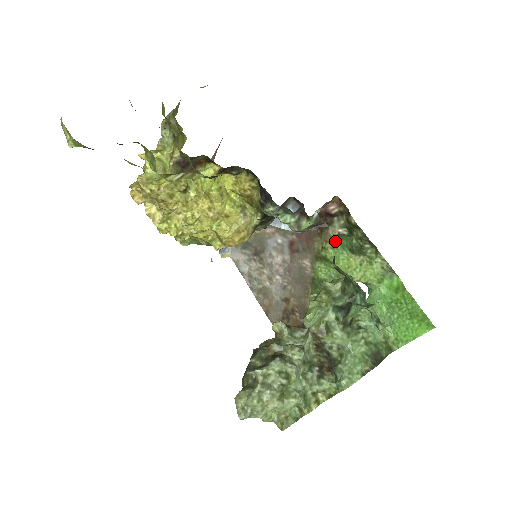
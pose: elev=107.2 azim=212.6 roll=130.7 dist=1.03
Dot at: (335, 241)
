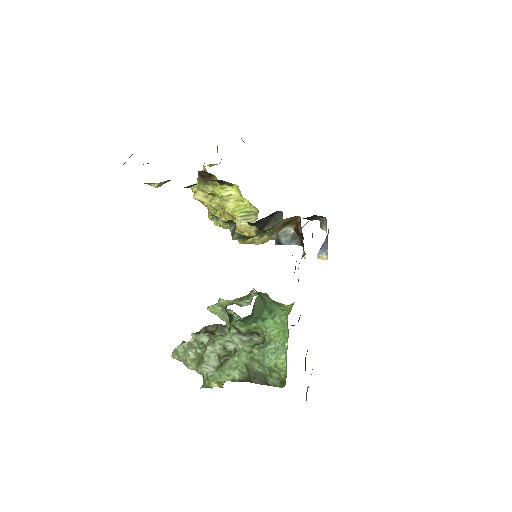
Dot at: occluded
